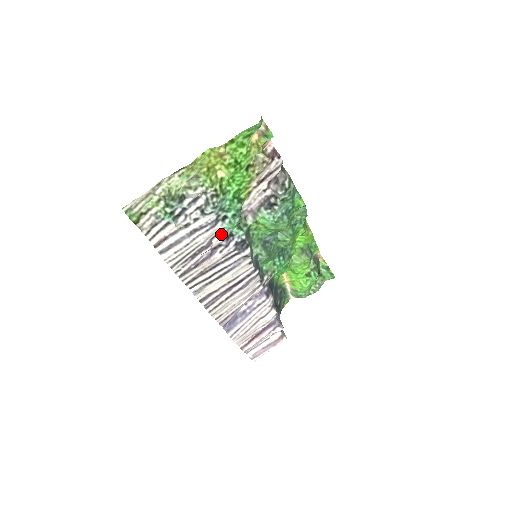
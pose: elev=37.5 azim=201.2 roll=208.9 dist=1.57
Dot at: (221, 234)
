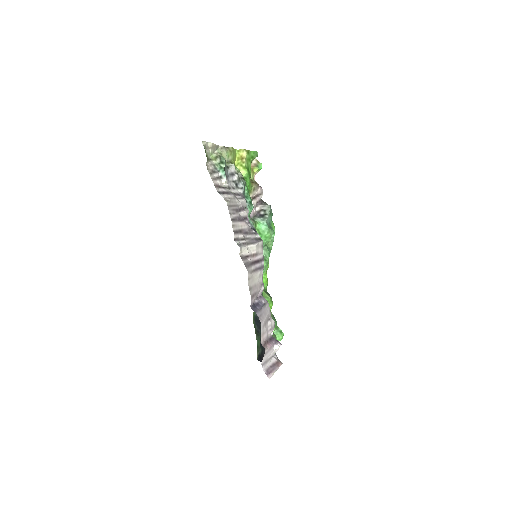
Dot at: (247, 209)
